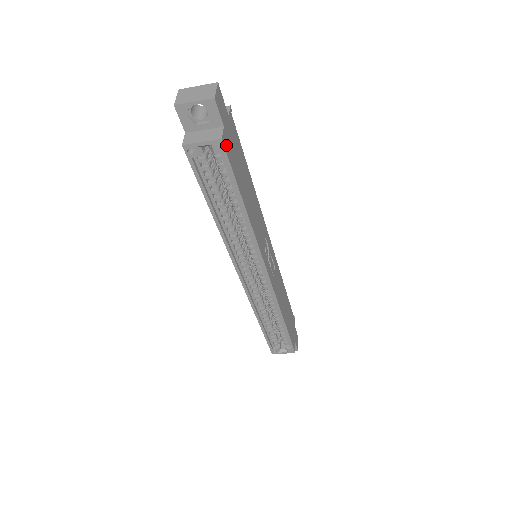
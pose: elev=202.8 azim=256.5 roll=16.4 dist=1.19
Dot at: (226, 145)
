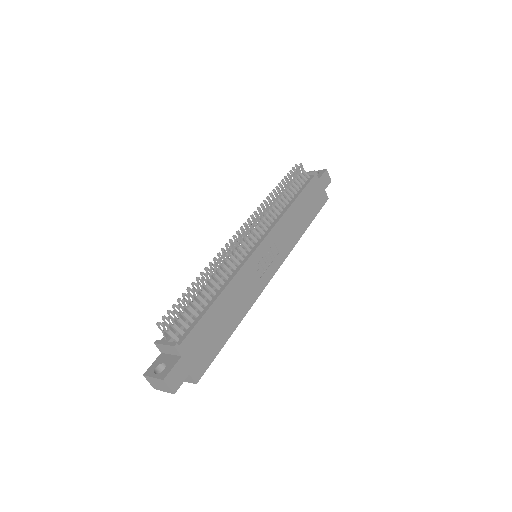
Dot at: (199, 372)
